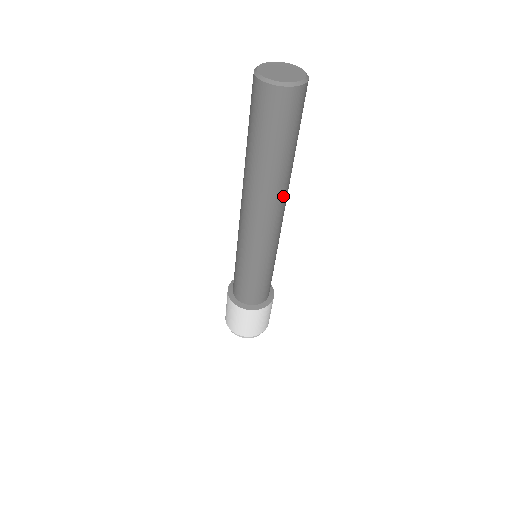
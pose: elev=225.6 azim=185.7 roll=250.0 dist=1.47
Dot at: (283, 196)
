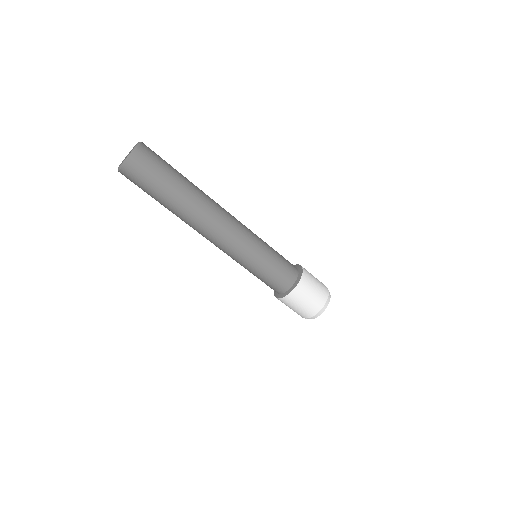
Dot at: (198, 222)
